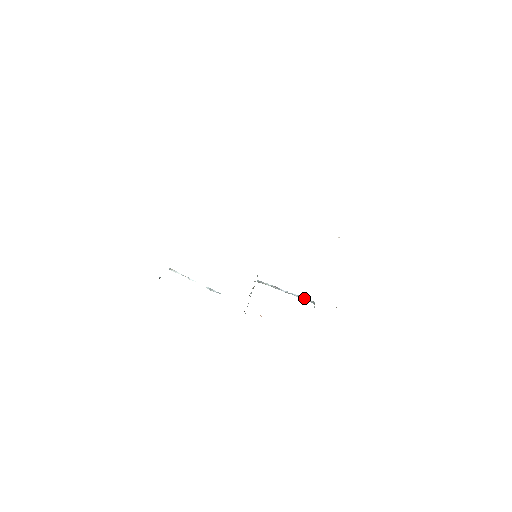
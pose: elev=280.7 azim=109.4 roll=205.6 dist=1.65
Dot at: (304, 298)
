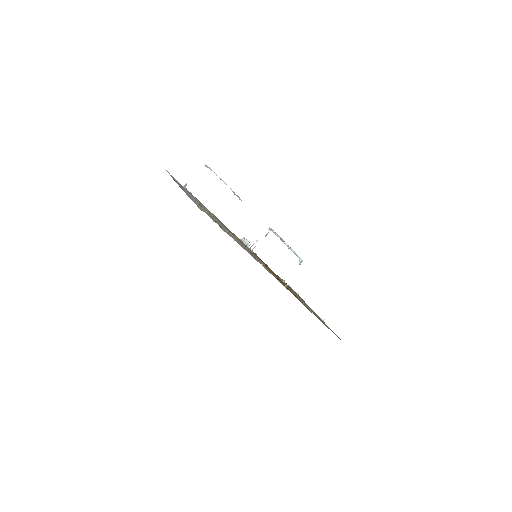
Dot at: (297, 256)
